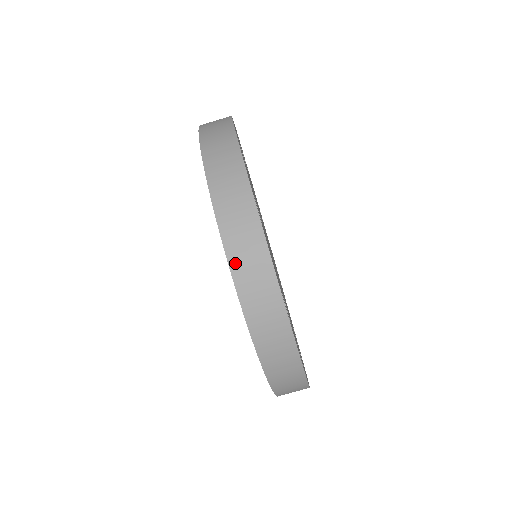
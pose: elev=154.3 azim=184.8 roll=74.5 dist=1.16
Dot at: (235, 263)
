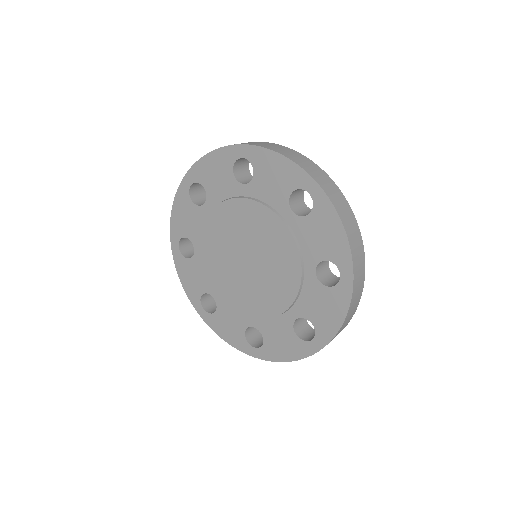
Dot at: (344, 221)
